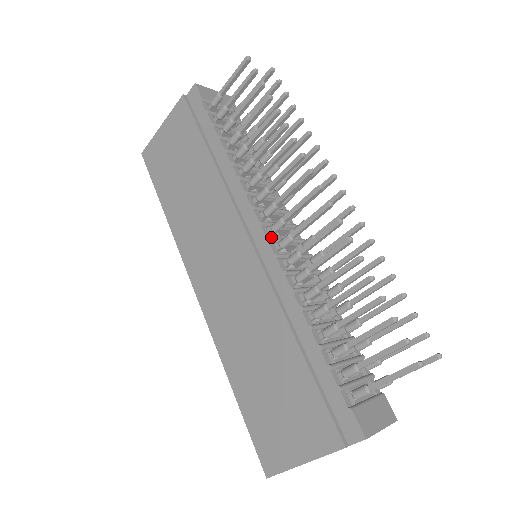
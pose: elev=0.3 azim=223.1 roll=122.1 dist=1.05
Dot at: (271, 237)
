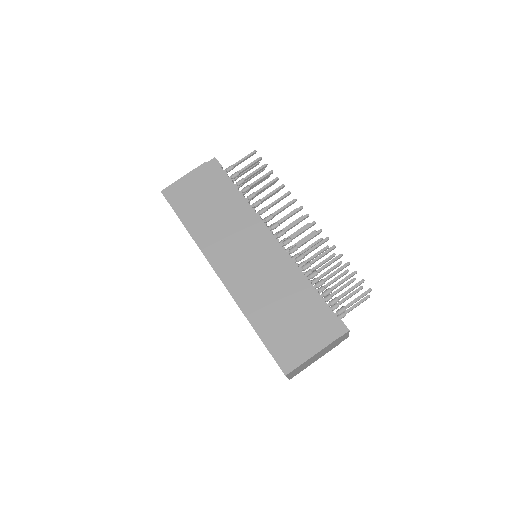
Dot at: (278, 239)
